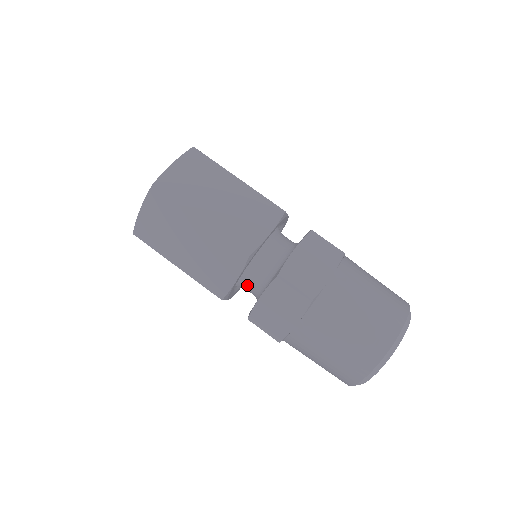
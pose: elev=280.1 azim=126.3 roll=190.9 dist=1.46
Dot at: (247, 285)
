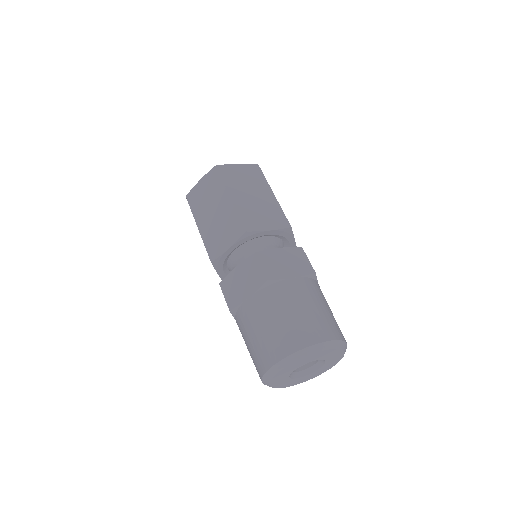
Dot at: (235, 265)
